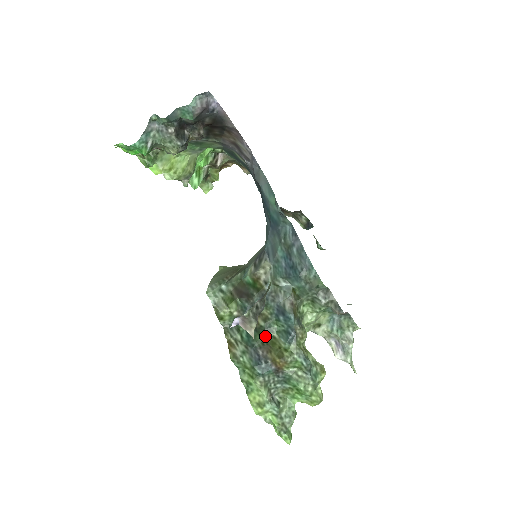
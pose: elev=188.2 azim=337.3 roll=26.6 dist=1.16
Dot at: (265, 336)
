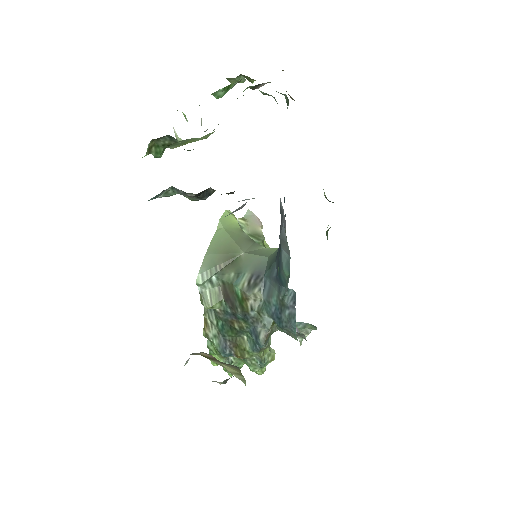
Dot at: (236, 335)
